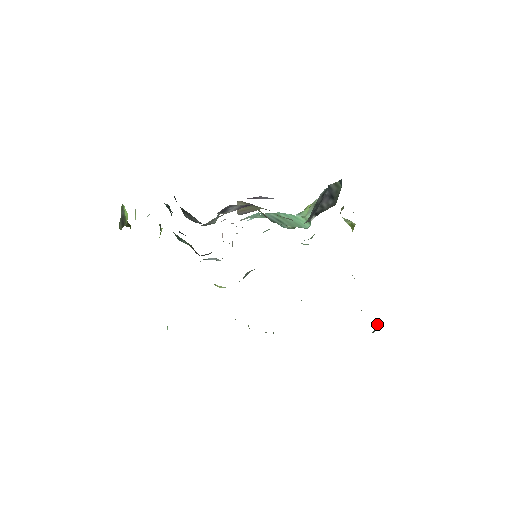
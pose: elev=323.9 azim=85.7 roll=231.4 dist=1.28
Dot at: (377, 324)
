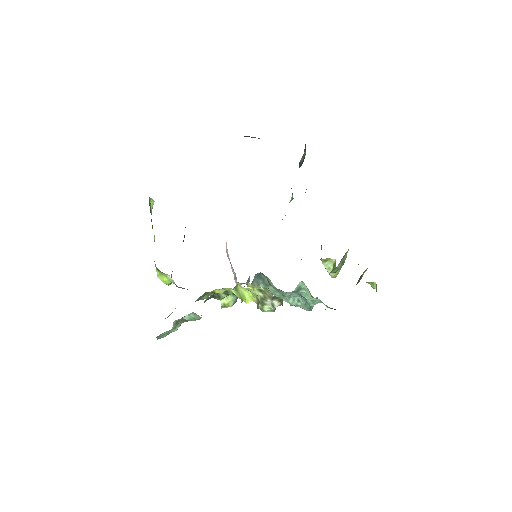
Dot at: (376, 287)
